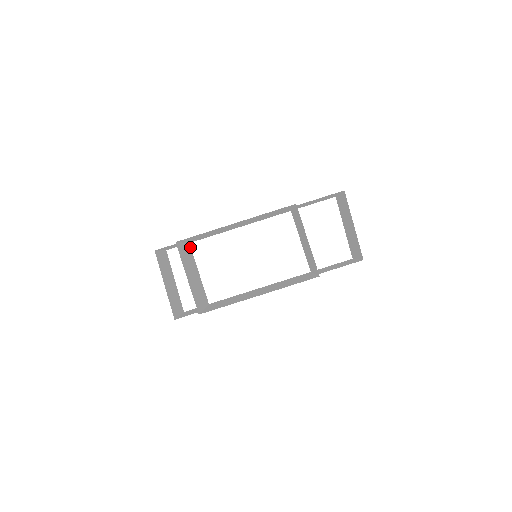
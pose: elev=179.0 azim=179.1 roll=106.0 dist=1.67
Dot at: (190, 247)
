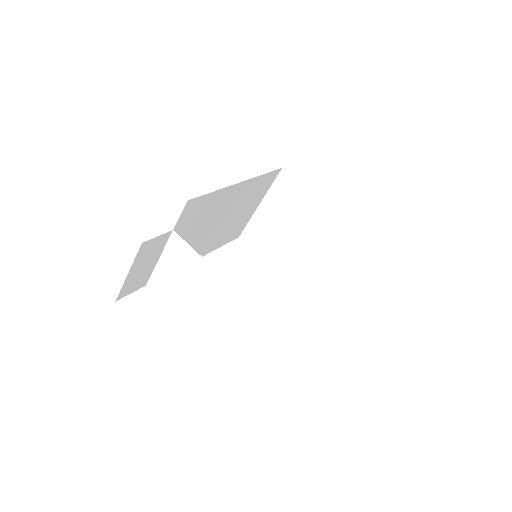
Dot at: (150, 289)
